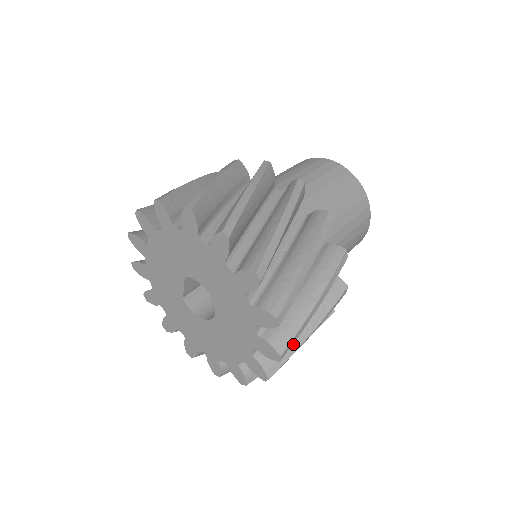
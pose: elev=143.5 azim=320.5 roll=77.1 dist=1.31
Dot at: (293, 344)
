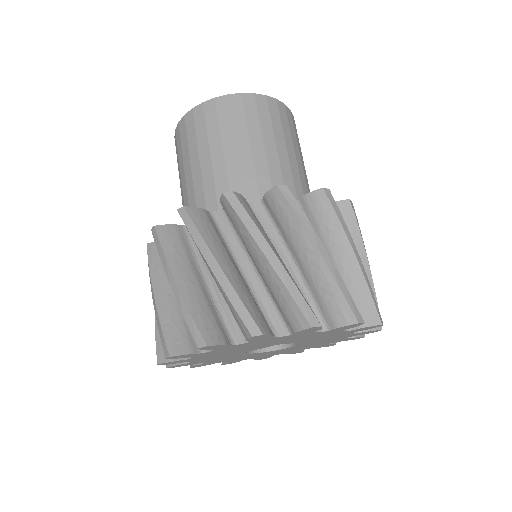
Dot at: occluded
